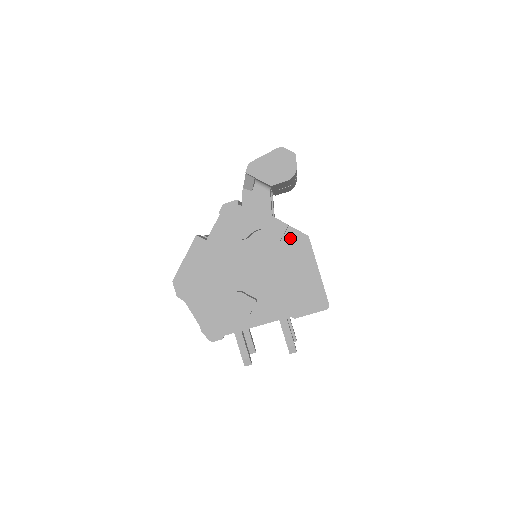
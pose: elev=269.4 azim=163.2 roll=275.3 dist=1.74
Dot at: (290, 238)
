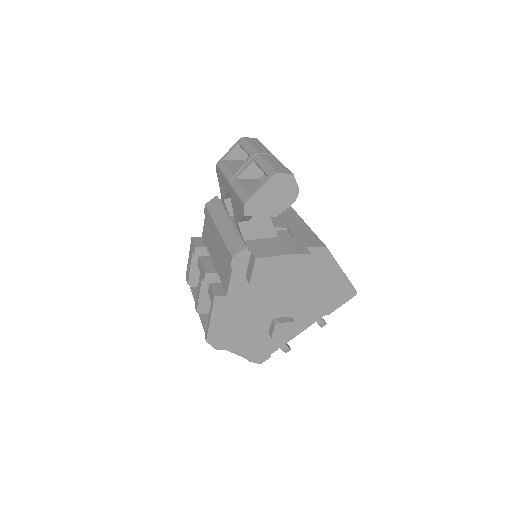
Dot at: (310, 257)
